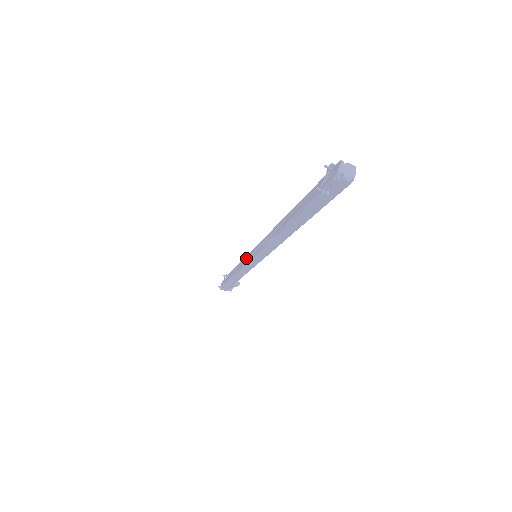
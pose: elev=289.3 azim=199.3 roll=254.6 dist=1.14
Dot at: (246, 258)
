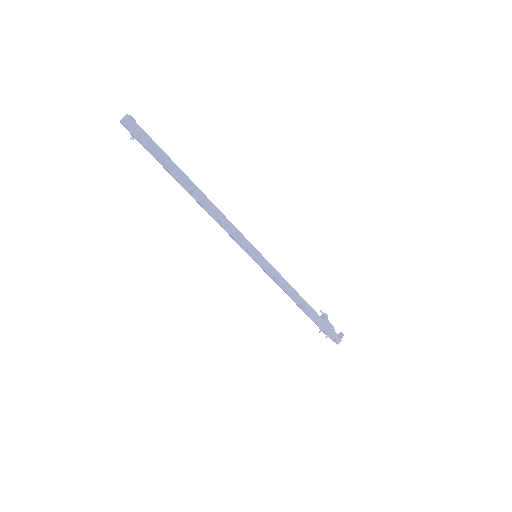
Dot at: occluded
